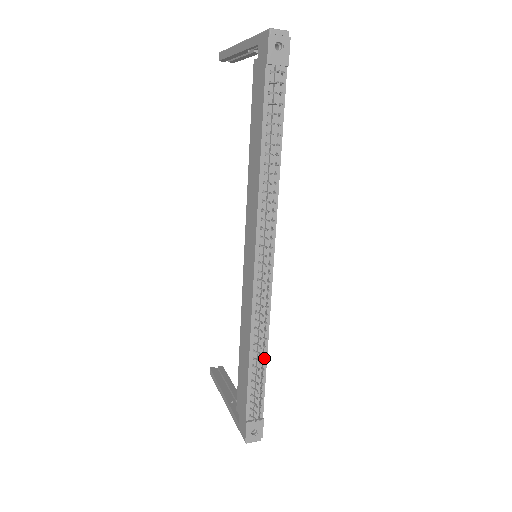
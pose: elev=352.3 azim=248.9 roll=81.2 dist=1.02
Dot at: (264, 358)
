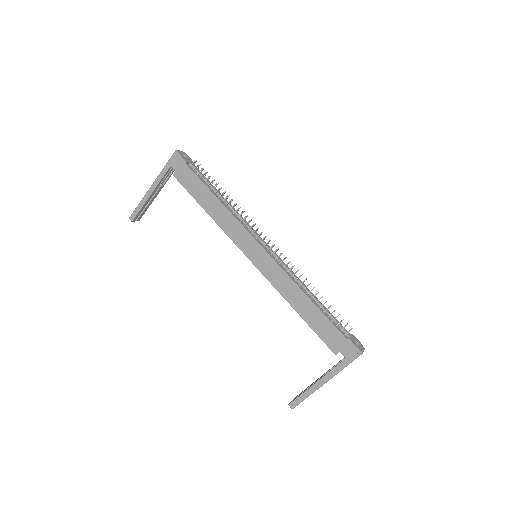
Dot at: (315, 297)
